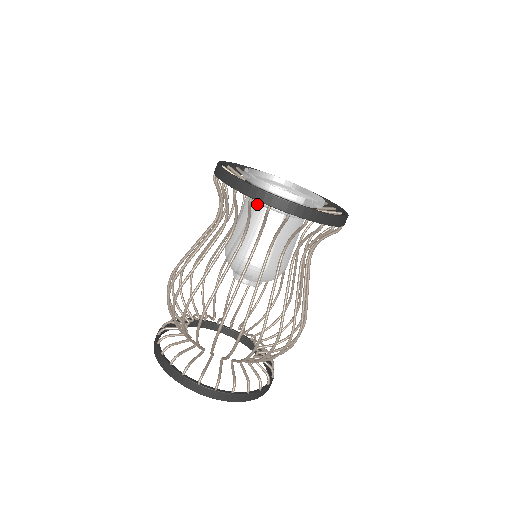
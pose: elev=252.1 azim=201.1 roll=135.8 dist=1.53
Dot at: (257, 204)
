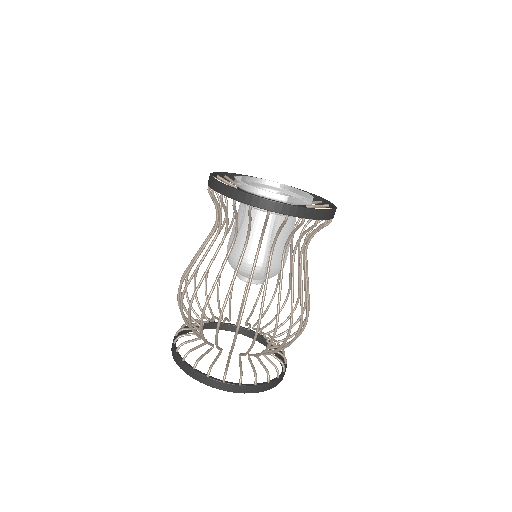
Dot at: (247, 207)
